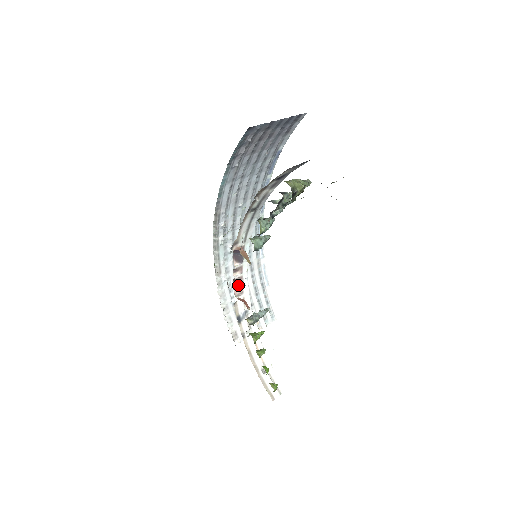
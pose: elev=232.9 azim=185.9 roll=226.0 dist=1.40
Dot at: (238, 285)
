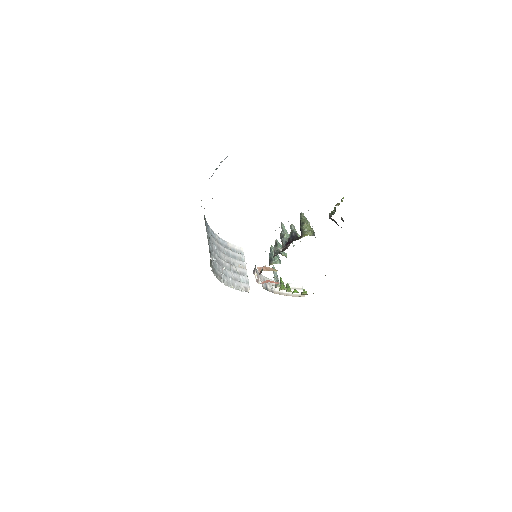
Dot at: occluded
